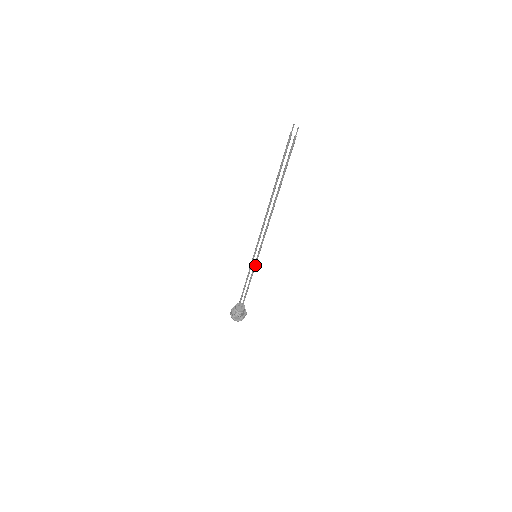
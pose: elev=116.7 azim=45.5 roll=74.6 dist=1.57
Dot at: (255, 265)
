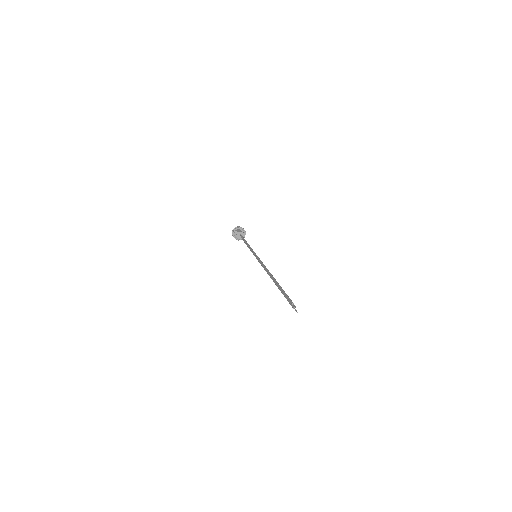
Dot at: (254, 255)
